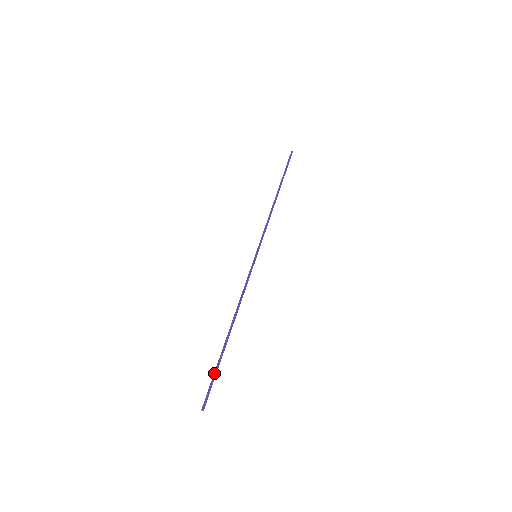
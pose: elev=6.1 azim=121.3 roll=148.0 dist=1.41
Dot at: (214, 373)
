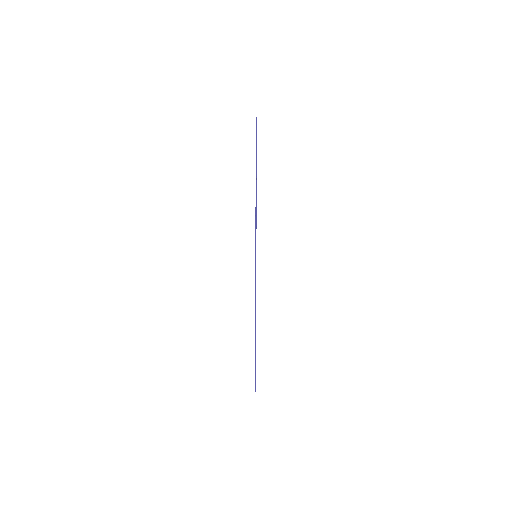
Dot at: (255, 365)
